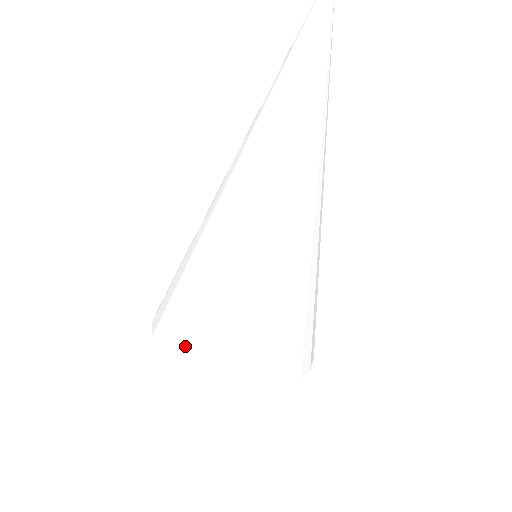
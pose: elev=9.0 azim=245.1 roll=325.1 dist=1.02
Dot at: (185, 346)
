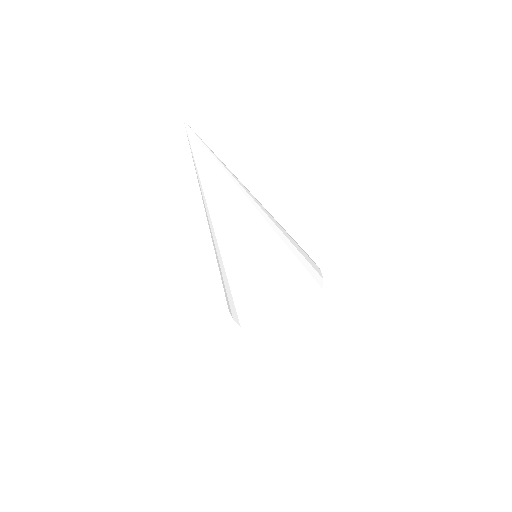
Dot at: occluded
